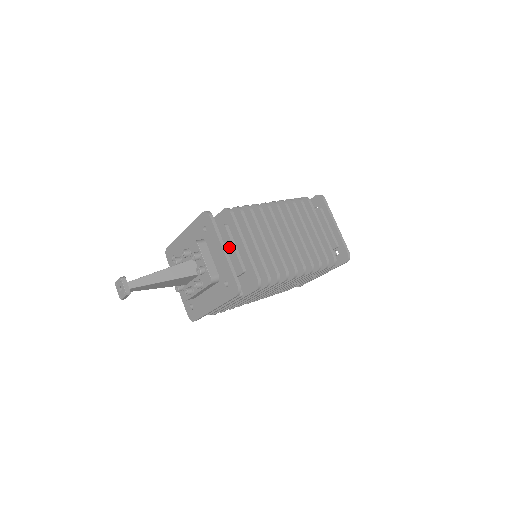
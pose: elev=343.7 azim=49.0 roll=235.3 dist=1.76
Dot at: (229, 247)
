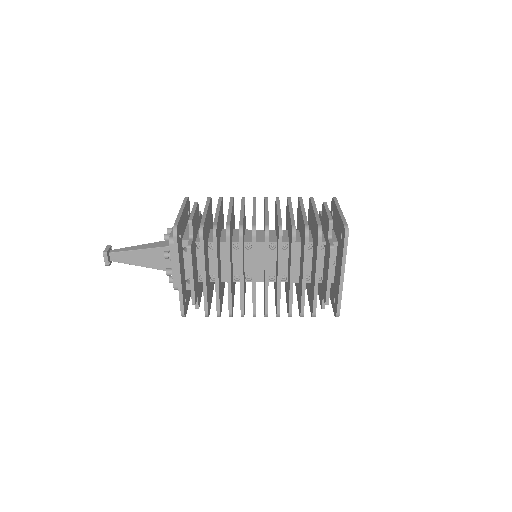
Dot at: occluded
